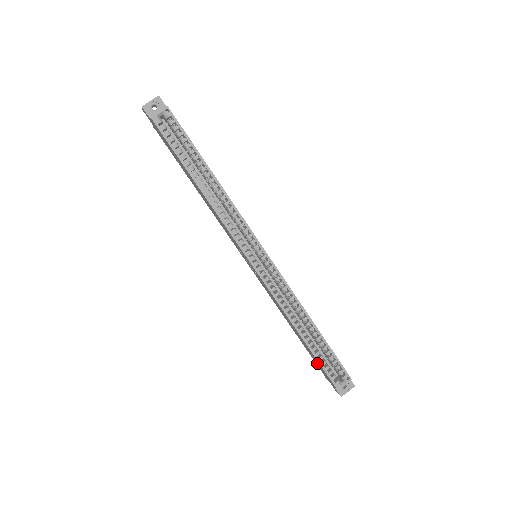
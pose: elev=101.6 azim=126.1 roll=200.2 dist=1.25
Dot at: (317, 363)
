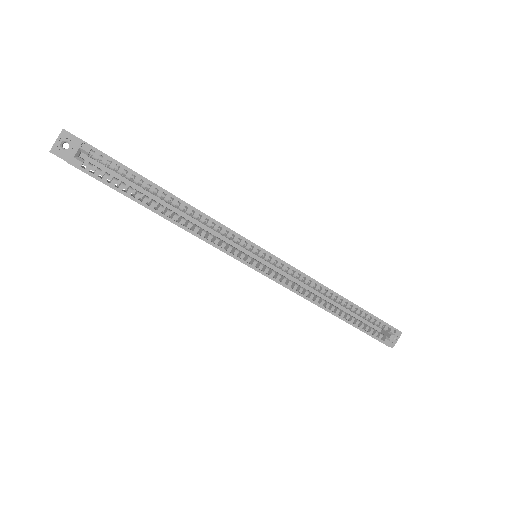
Dot at: occluded
